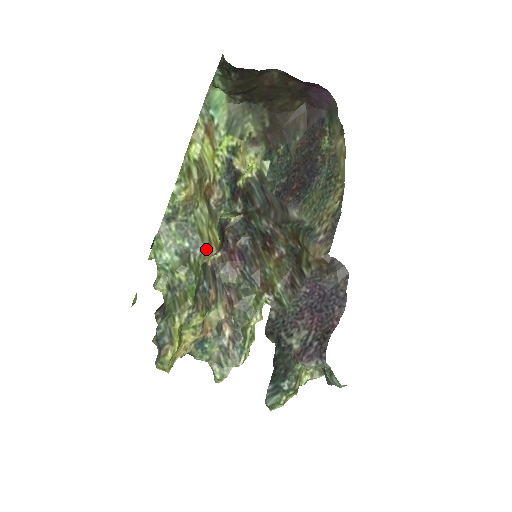
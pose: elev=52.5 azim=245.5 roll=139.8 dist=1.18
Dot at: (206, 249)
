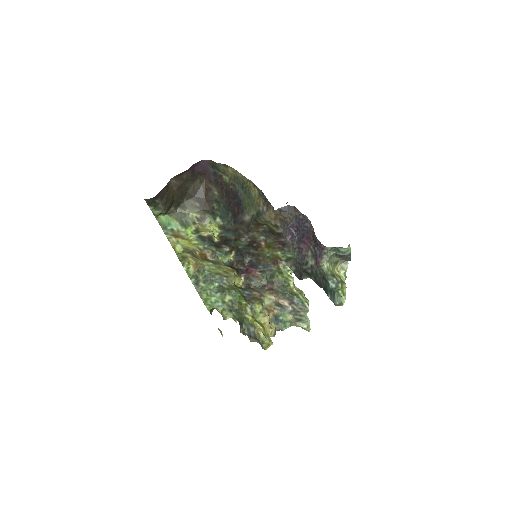
Dot at: (227, 276)
